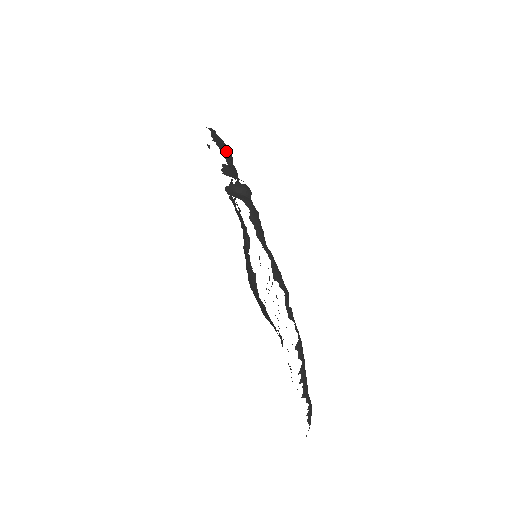
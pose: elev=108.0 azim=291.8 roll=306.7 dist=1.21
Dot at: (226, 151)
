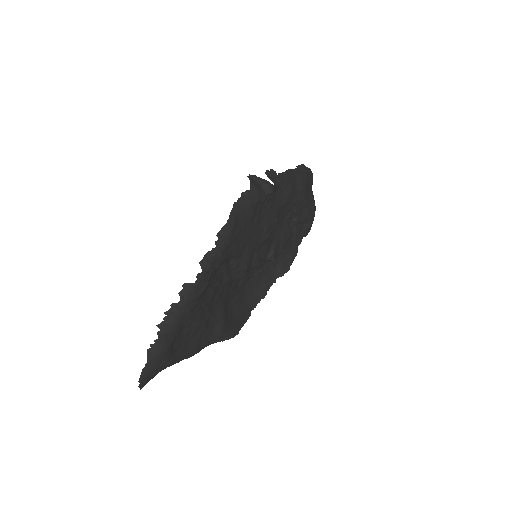
Dot at: (296, 176)
